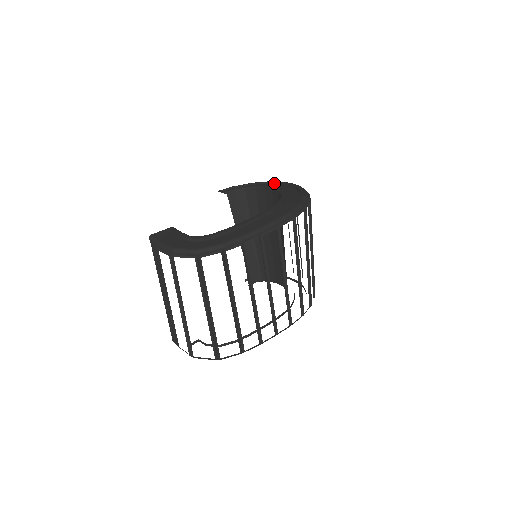
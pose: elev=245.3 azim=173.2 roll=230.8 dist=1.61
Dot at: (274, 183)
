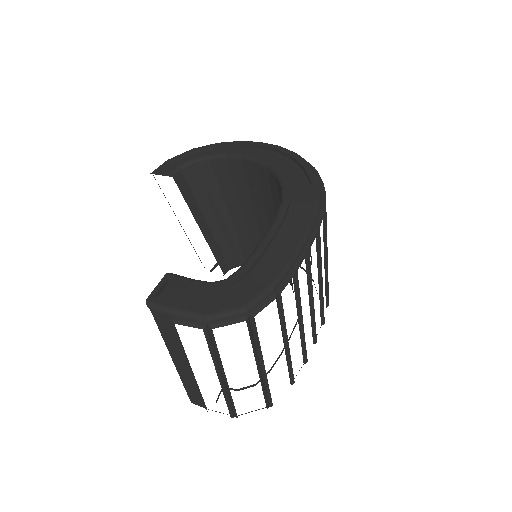
Dot at: (230, 145)
